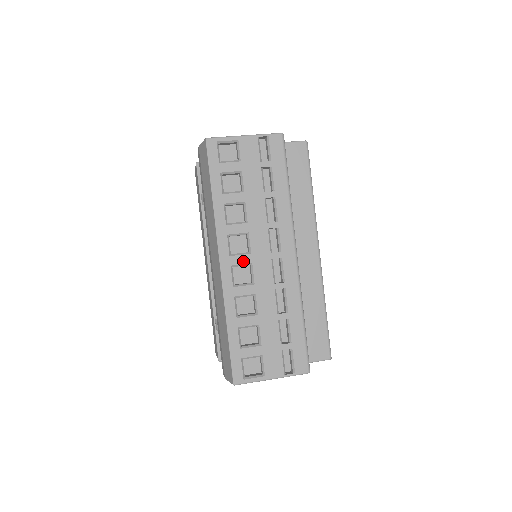
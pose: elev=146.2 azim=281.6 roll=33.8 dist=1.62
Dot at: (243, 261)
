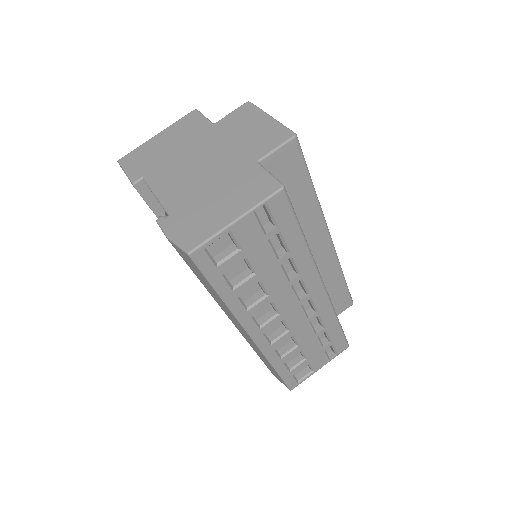
Dot at: (274, 324)
